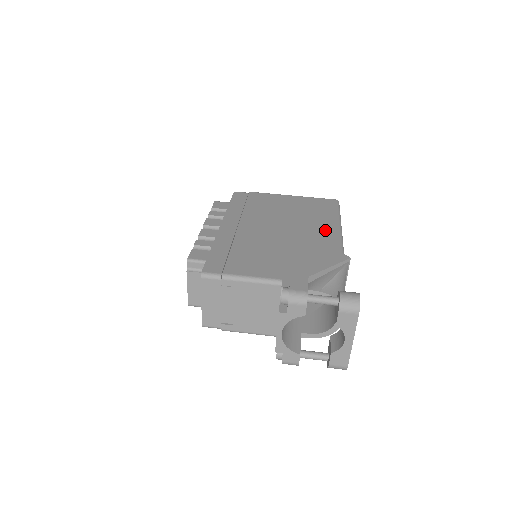
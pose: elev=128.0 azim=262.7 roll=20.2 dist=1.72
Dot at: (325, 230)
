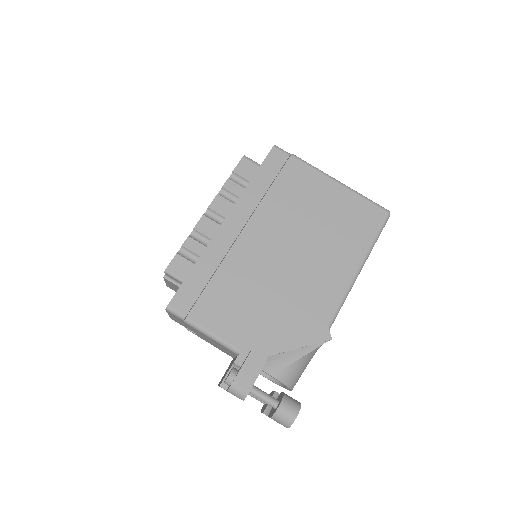
Dot at: (335, 276)
